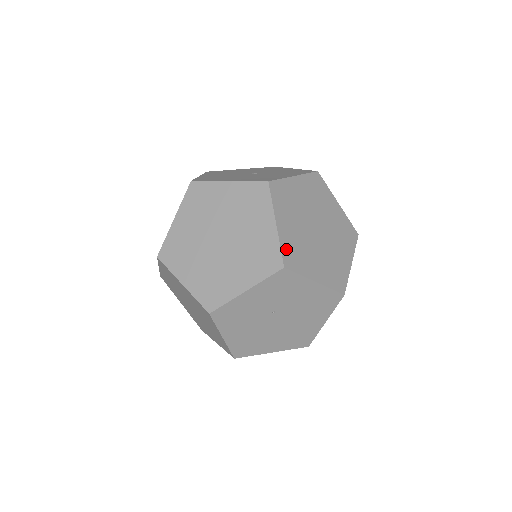
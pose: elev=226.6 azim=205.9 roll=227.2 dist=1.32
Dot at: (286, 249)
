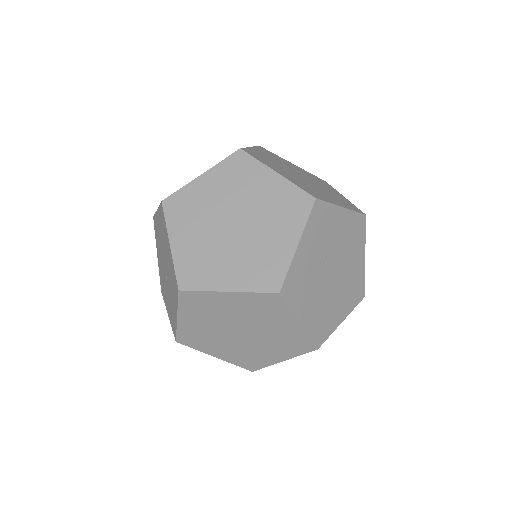
Dot at: (302, 188)
